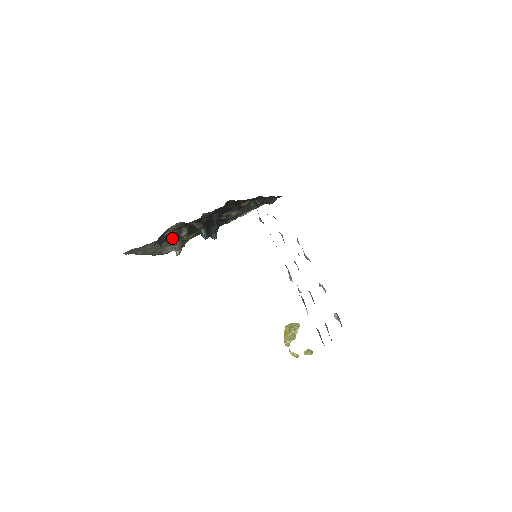
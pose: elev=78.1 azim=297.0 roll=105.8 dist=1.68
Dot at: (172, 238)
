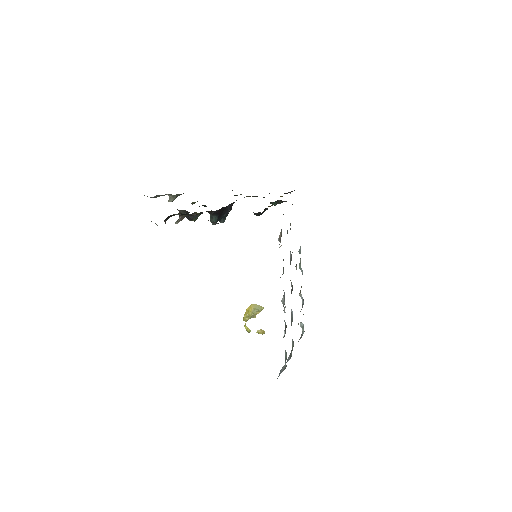
Dot at: occluded
